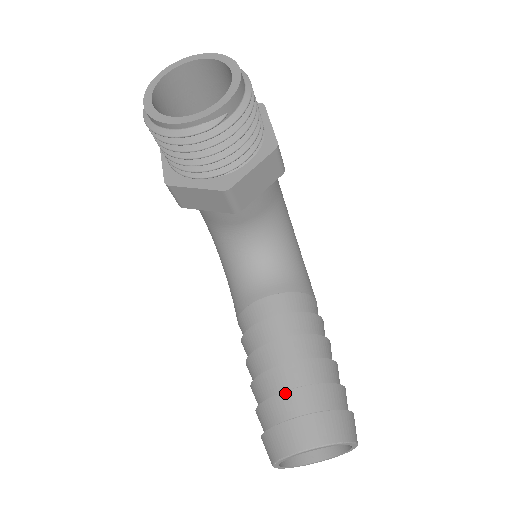
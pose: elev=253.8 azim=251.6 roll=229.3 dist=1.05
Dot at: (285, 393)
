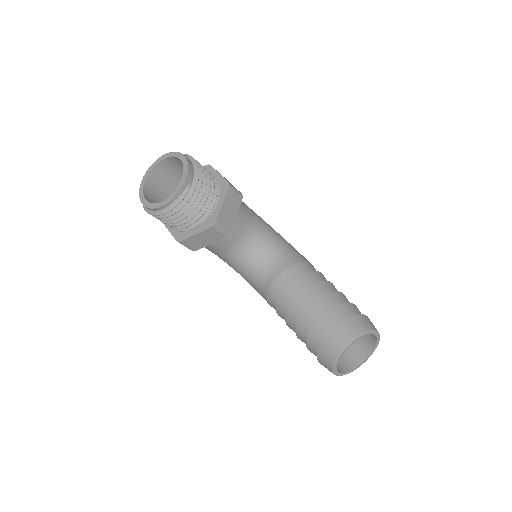
Dot at: (315, 325)
